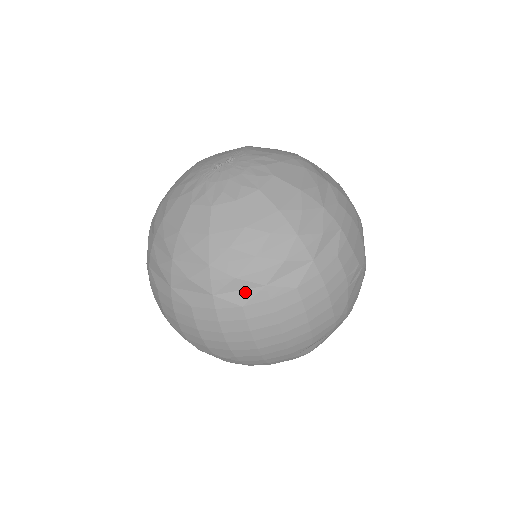
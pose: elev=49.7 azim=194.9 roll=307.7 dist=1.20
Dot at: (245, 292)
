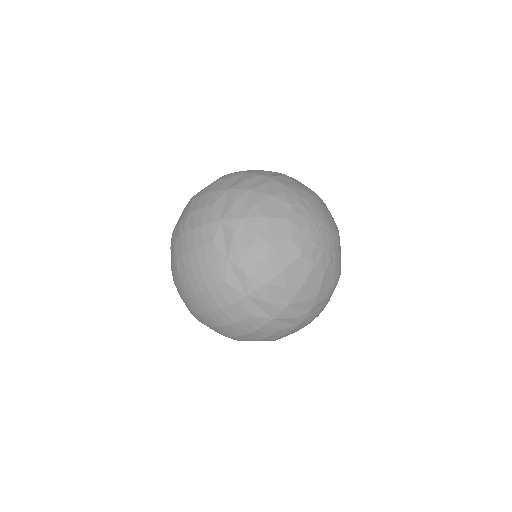
Dot at: (238, 282)
